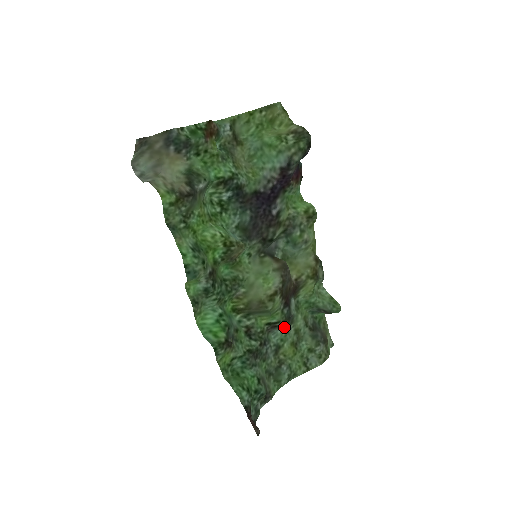
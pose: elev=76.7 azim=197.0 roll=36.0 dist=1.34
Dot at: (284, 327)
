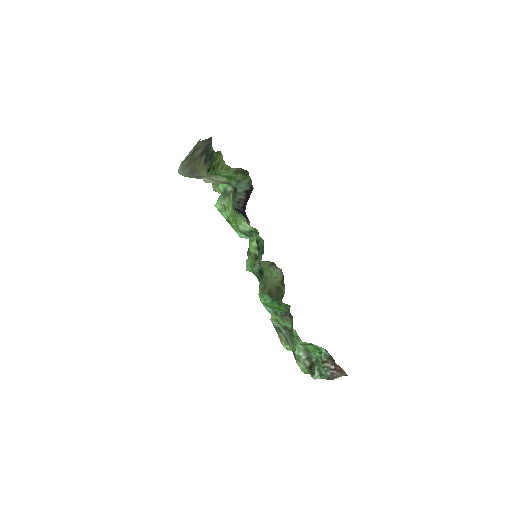
Dot at: occluded
